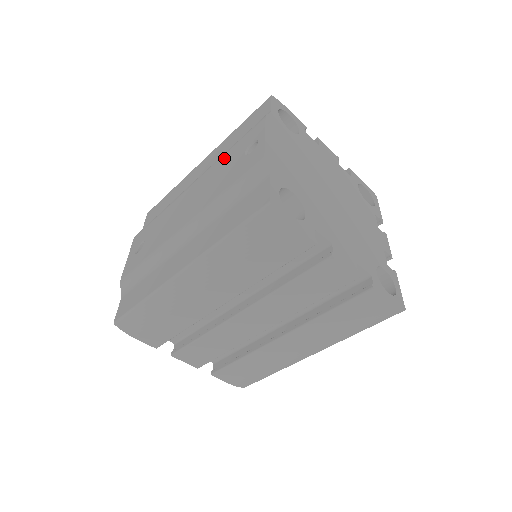
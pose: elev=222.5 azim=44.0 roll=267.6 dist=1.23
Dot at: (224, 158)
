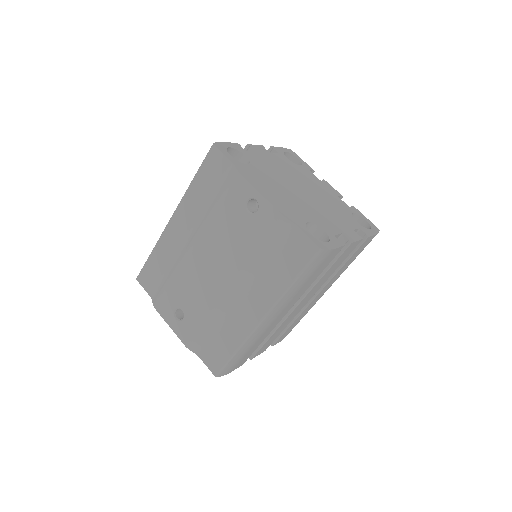
Dot at: (219, 218)
